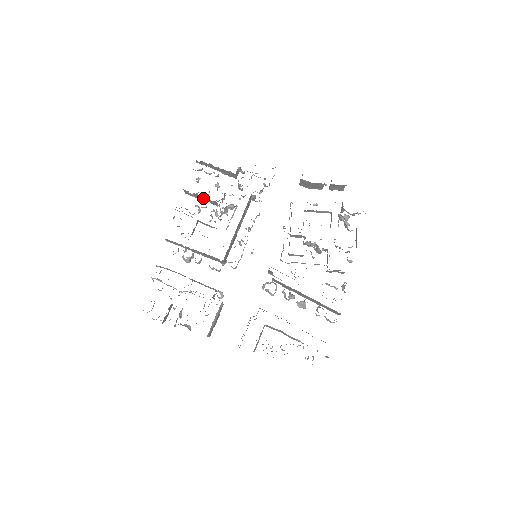
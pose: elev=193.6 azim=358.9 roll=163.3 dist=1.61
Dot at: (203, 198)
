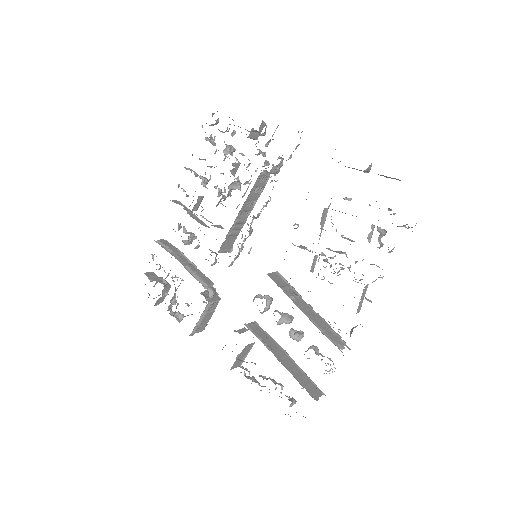
Dot at: (209, 166)
